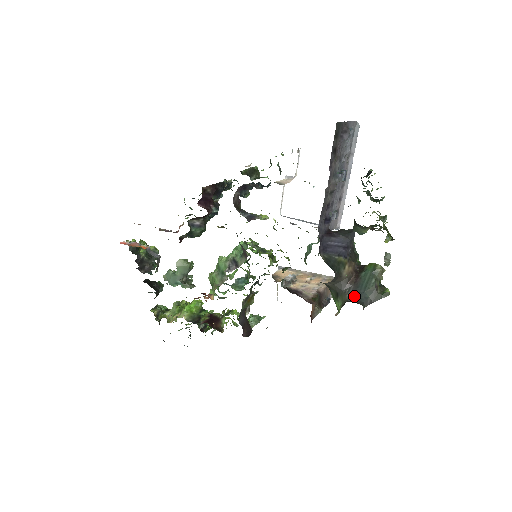
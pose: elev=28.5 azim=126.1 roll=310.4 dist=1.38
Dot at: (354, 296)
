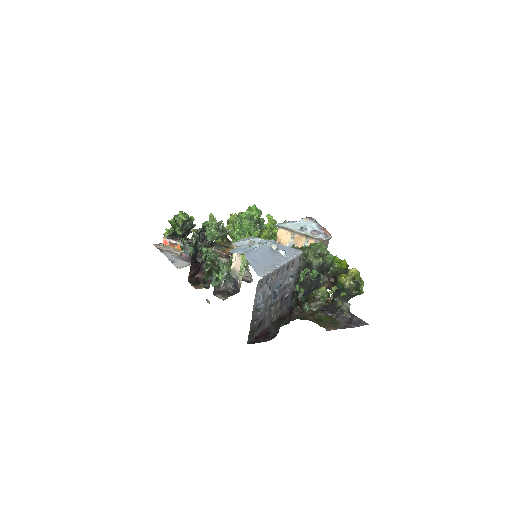
Dot at: (338, 295)
